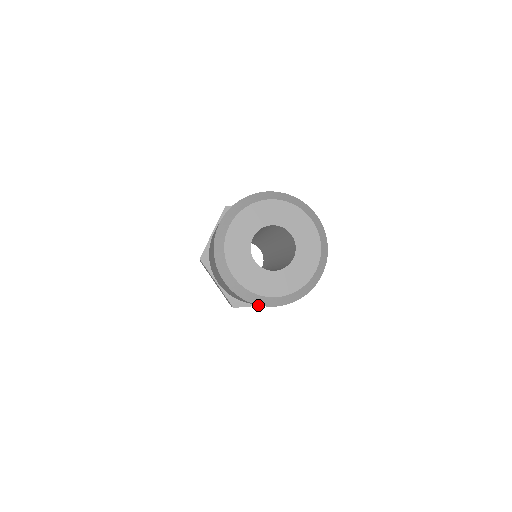
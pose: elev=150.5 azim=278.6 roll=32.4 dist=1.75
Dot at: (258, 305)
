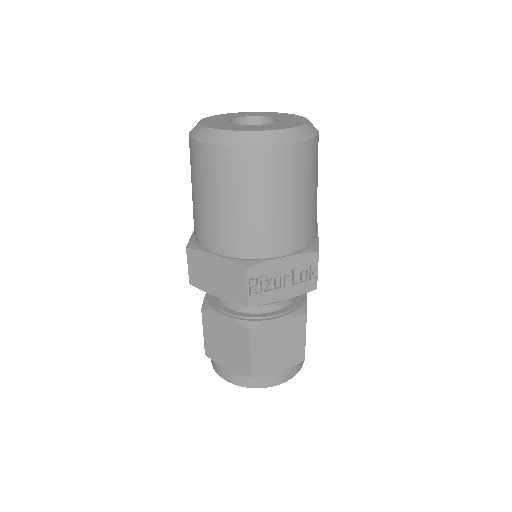
Dot at: (278, 258)
